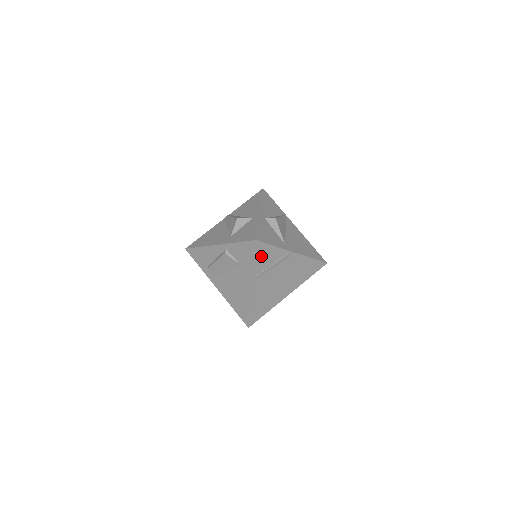
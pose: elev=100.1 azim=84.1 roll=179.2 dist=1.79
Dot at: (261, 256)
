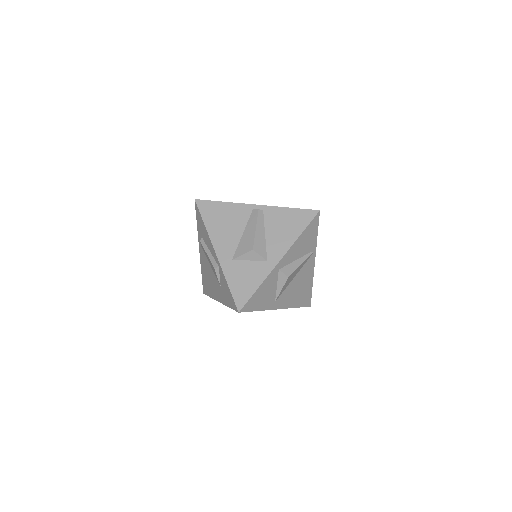
Dot at: occluded
